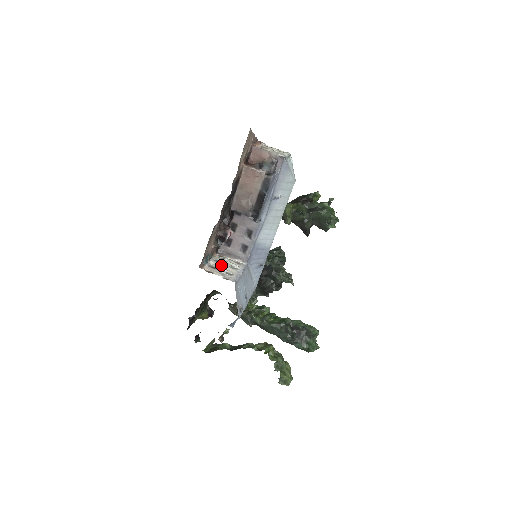
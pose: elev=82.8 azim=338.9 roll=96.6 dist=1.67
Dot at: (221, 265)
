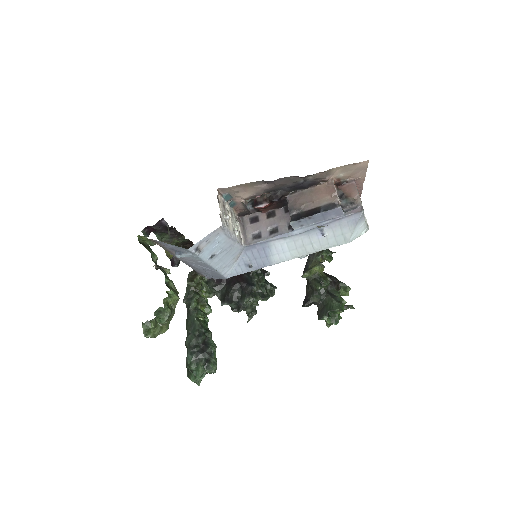
Dot at: (230, 214)
